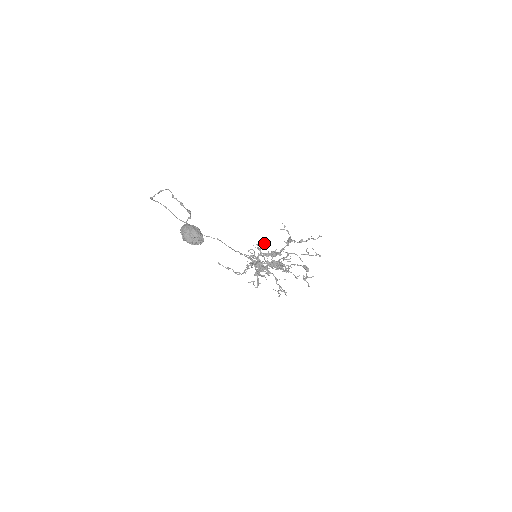
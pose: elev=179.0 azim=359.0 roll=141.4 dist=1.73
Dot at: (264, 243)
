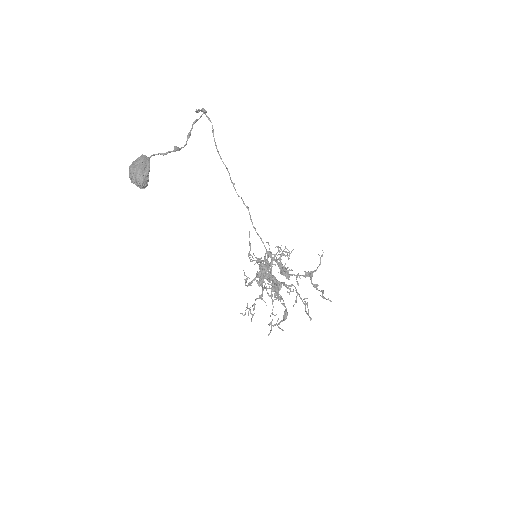
Dot at: occluded
